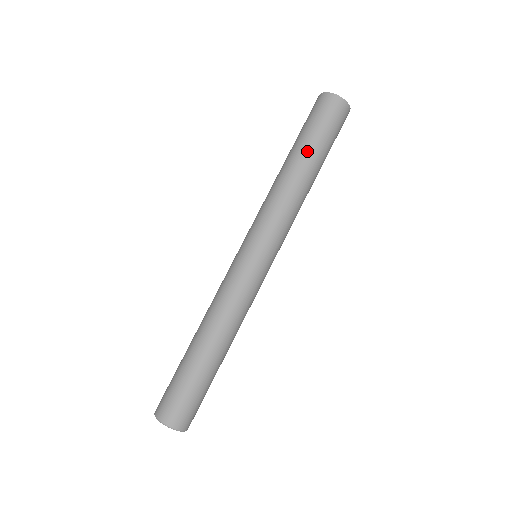
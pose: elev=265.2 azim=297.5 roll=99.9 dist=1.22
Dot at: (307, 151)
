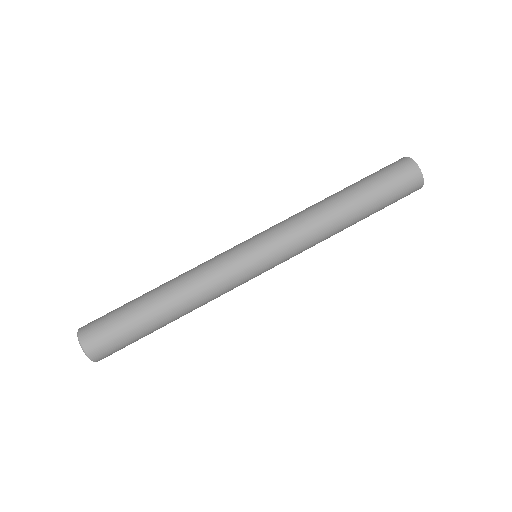
Dot at: (366, 211)
